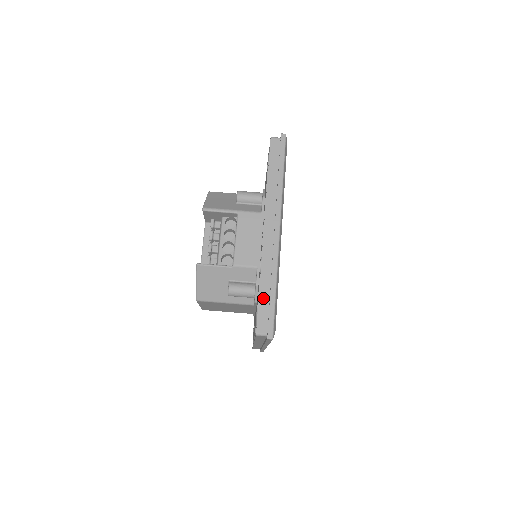
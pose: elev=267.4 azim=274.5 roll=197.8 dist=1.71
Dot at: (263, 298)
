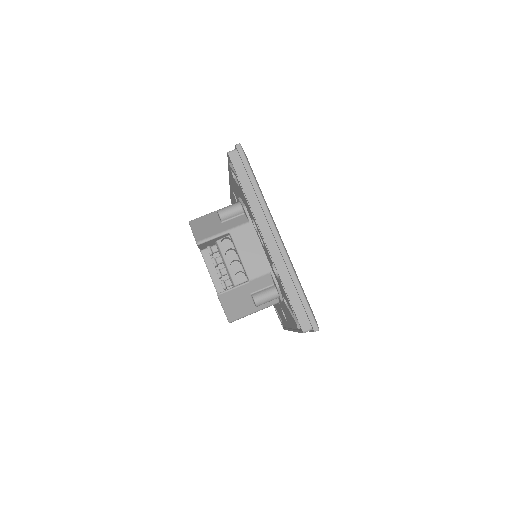
Dot at: (294, 300)
